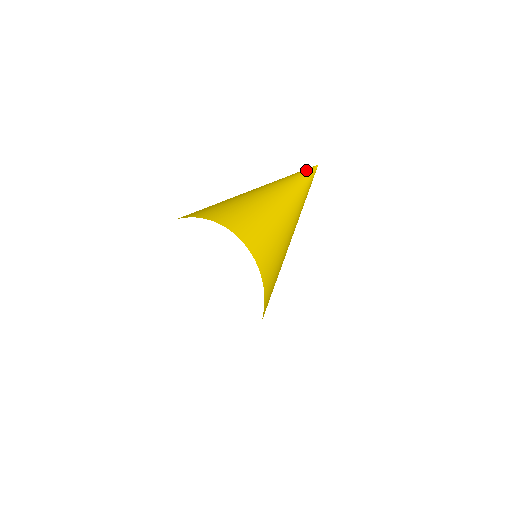
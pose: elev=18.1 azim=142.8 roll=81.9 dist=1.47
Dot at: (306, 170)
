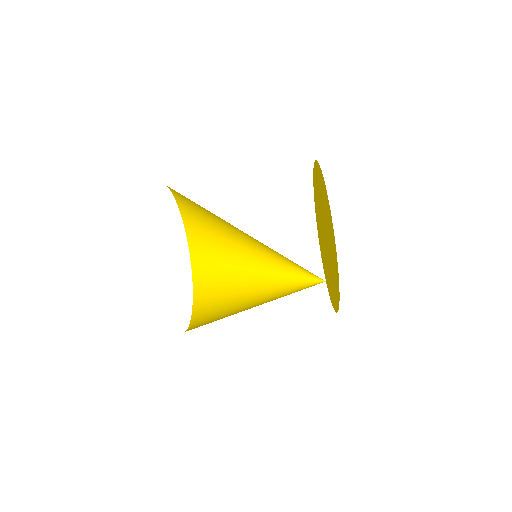
Dot at: (314, 282)
